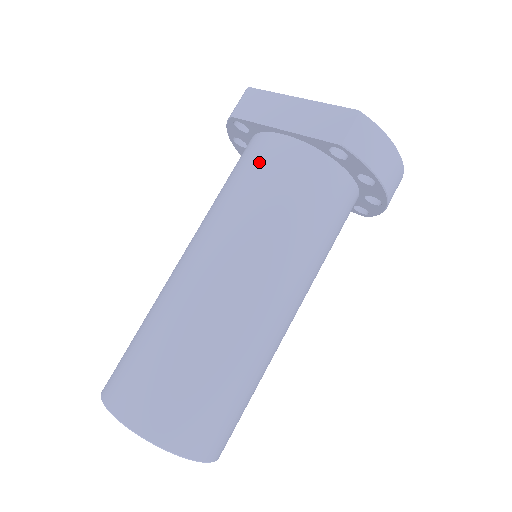
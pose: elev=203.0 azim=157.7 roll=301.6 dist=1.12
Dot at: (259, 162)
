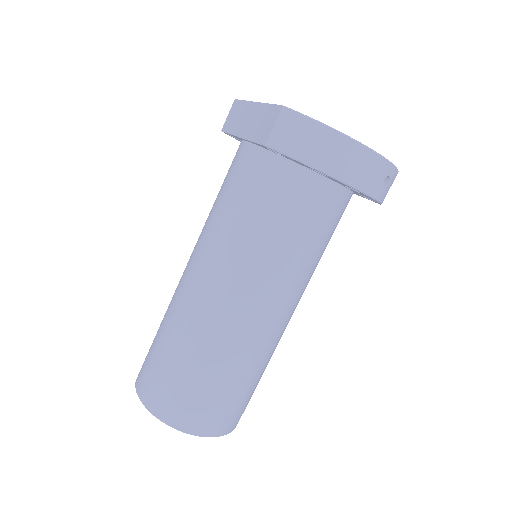
Dot at: (229, 171)
